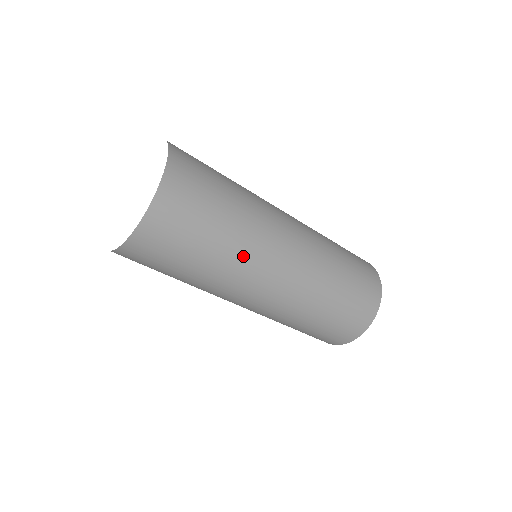
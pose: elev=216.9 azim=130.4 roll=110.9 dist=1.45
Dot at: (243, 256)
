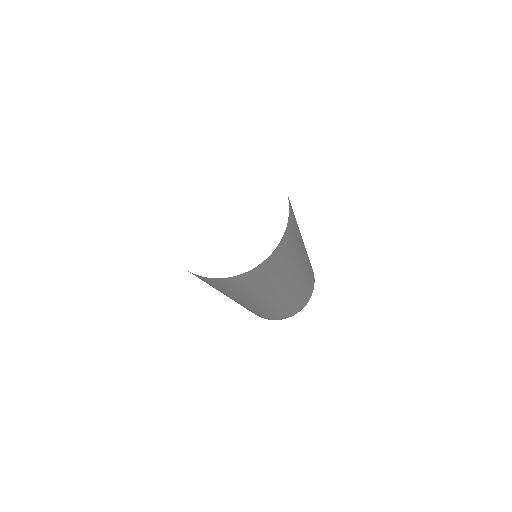
Dot at: (267, 293)
